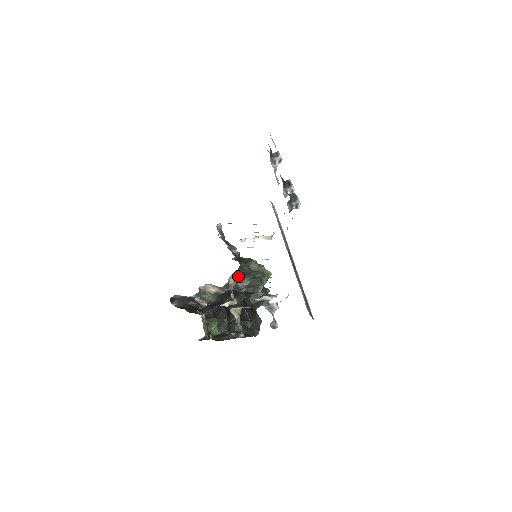
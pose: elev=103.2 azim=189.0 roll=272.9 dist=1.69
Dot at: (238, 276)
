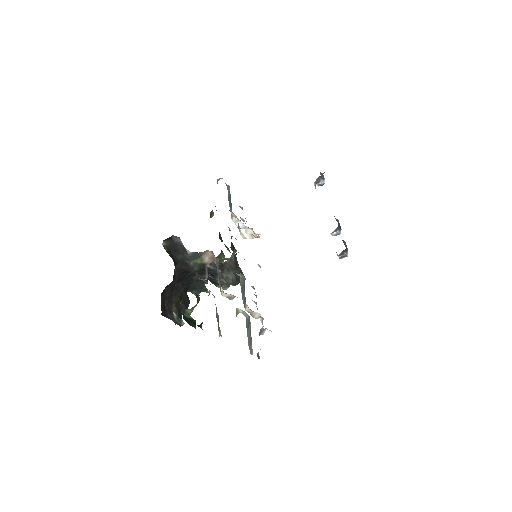
Dot at: (231, 262)
